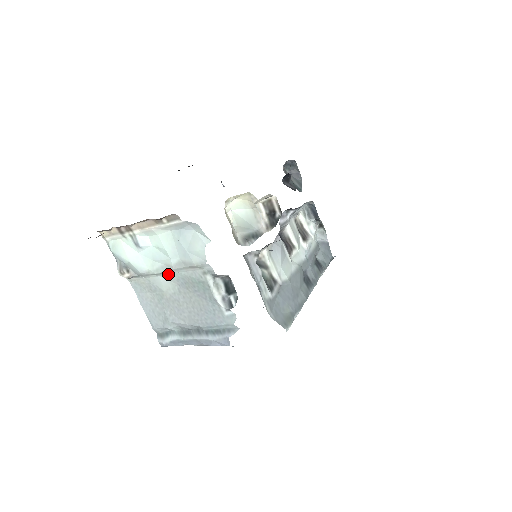
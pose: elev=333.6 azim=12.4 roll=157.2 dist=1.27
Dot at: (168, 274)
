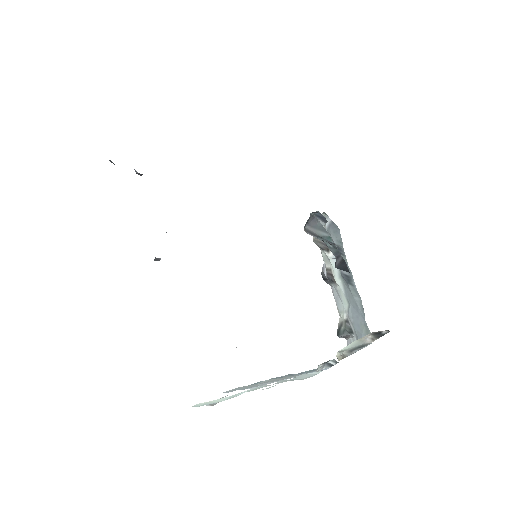
Dot at: occluded
